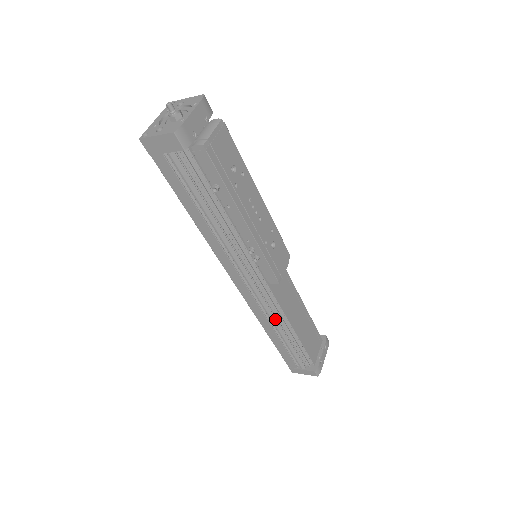
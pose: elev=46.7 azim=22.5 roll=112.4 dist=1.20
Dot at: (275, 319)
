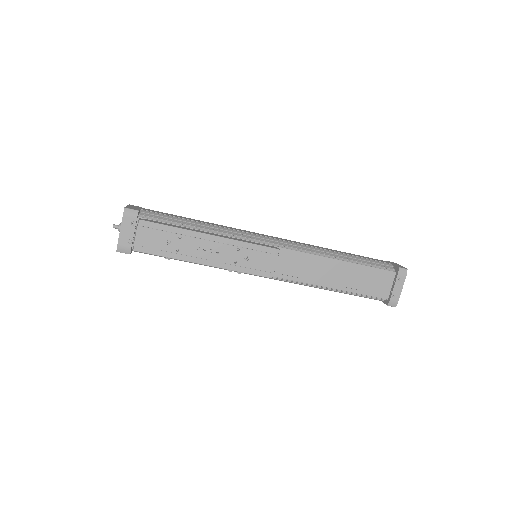
Dot at: (309, 286)
